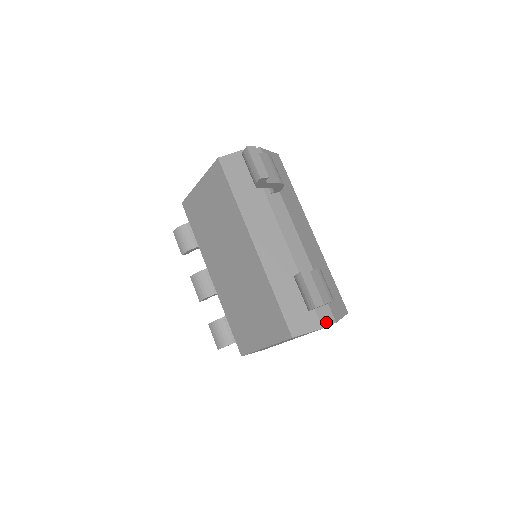
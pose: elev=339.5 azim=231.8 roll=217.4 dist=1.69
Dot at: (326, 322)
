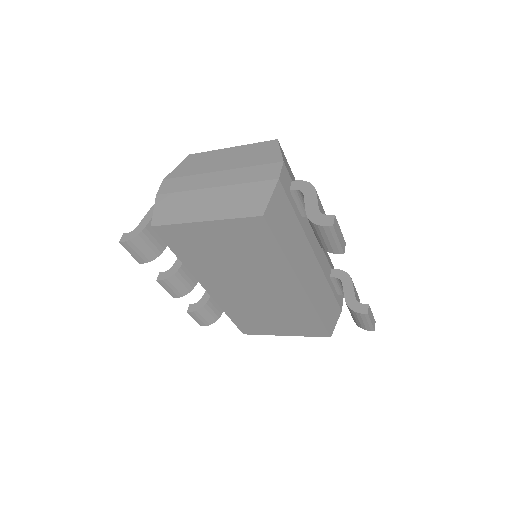
Dot at: (341, 303)
